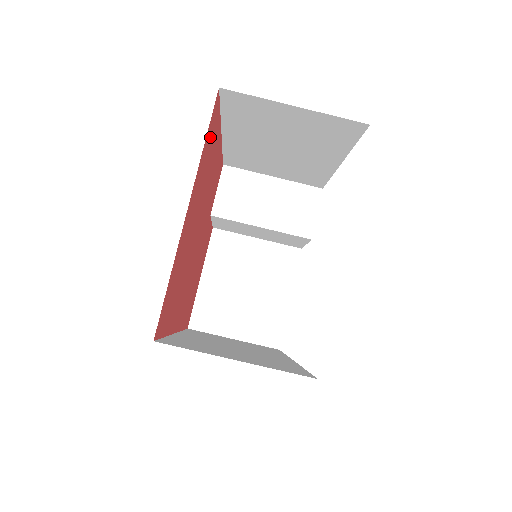
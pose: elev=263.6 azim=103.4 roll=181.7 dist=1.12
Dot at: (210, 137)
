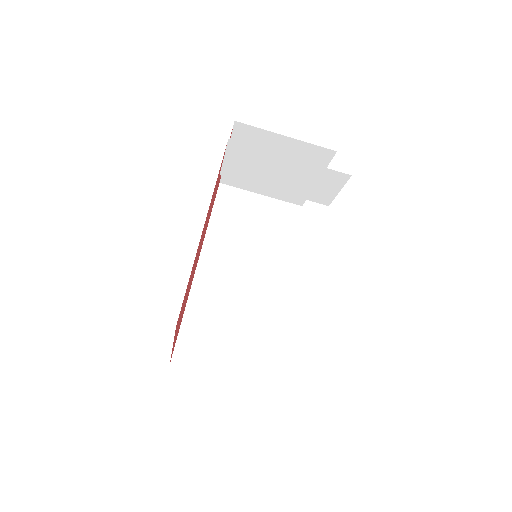
Dot at: occluded
